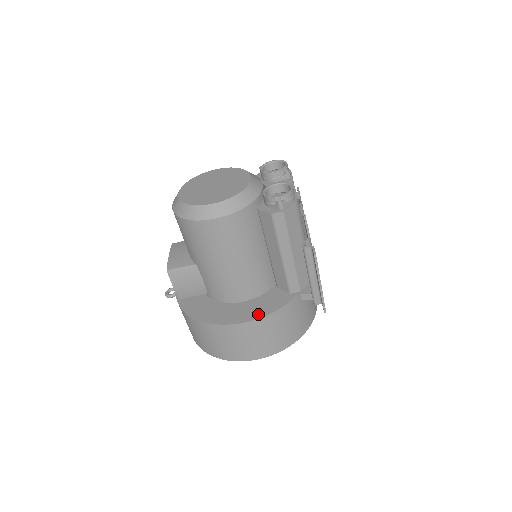
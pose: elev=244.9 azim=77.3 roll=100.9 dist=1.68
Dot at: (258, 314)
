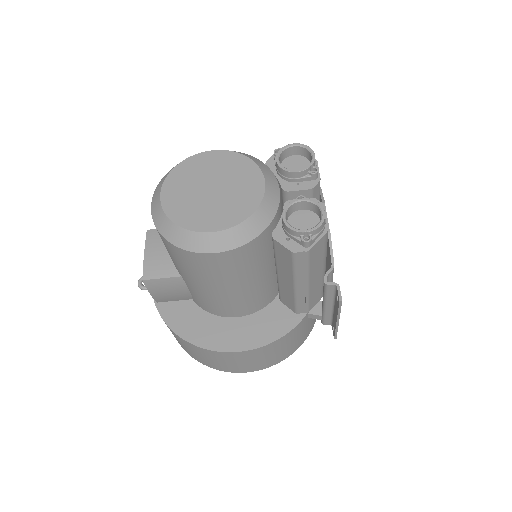
Dot at: (257, 341)
